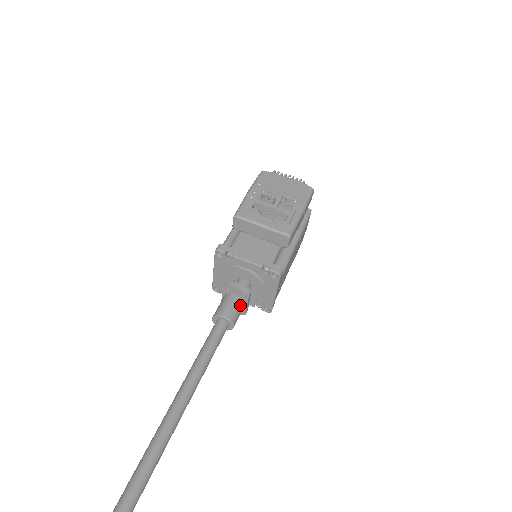
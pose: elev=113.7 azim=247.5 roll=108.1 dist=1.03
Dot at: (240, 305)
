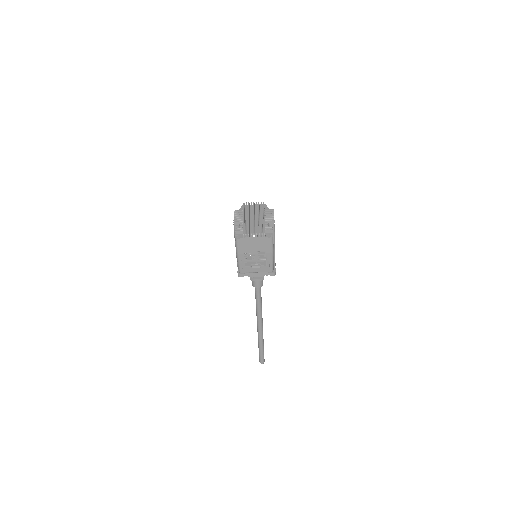
Dot at: occluded
